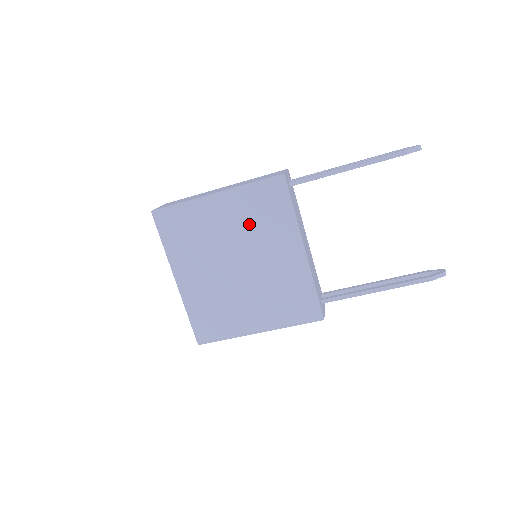
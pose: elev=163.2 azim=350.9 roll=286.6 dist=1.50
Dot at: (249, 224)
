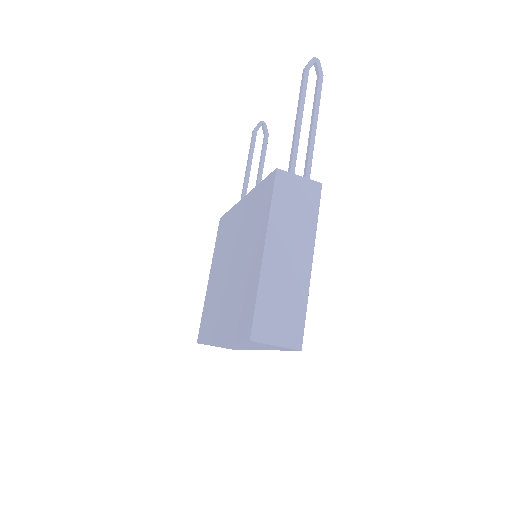
Dot at: (223, 251)
